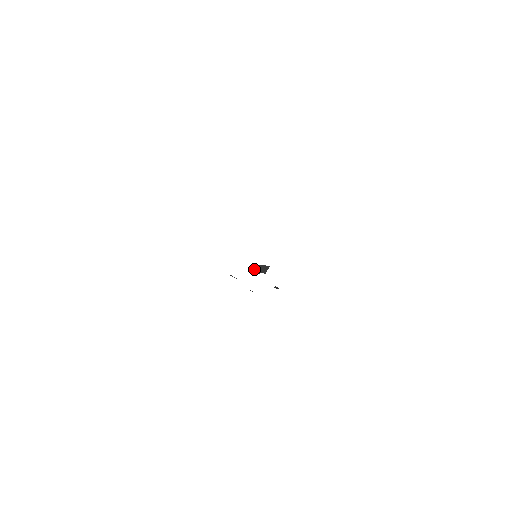
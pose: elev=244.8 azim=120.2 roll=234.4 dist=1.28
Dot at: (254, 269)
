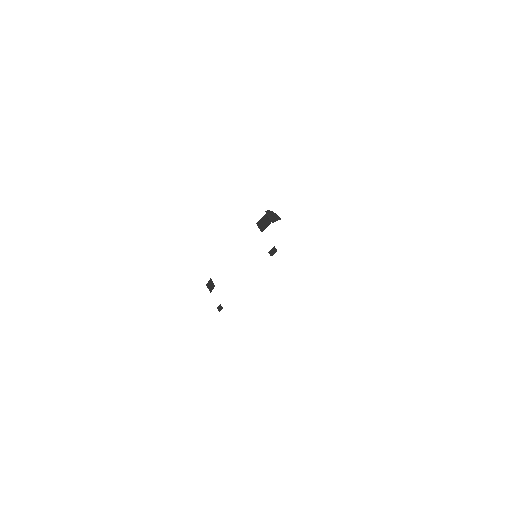
Dot at: (261, 219)
